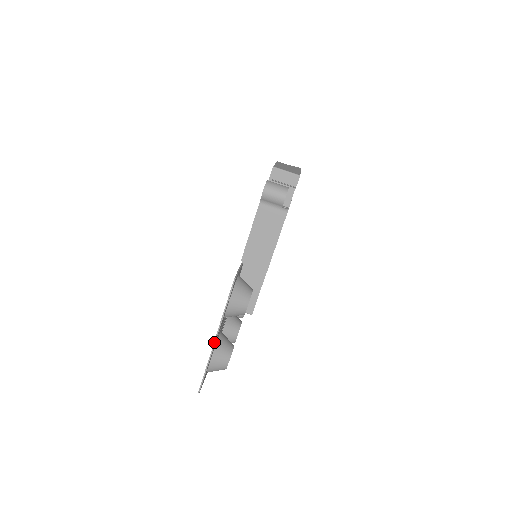
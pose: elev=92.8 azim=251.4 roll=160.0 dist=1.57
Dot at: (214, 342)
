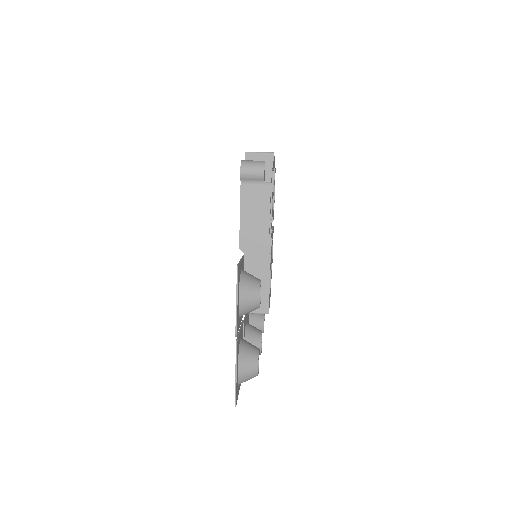
Dot at: (236, 344)
